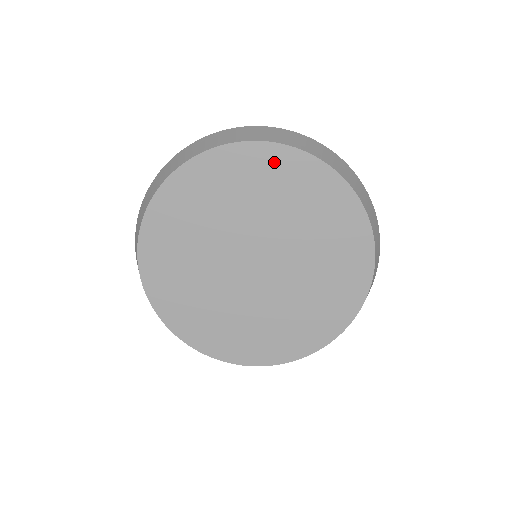
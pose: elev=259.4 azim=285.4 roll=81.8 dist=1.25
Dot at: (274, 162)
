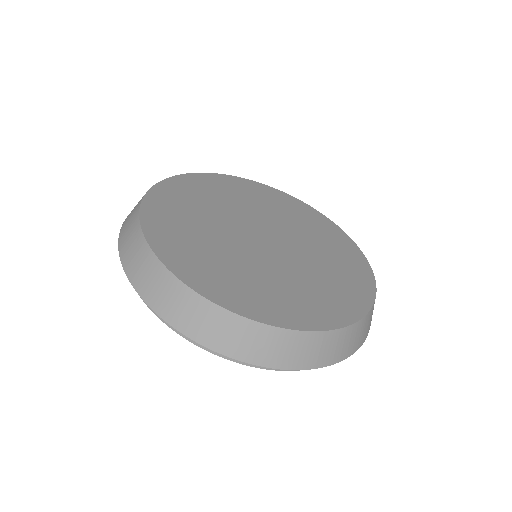
Dot at: (303, 209)
